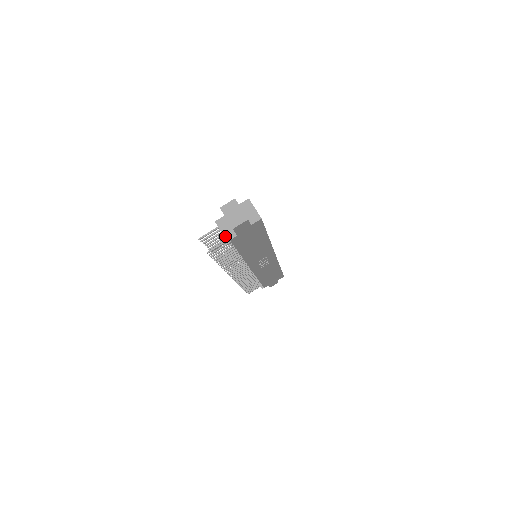
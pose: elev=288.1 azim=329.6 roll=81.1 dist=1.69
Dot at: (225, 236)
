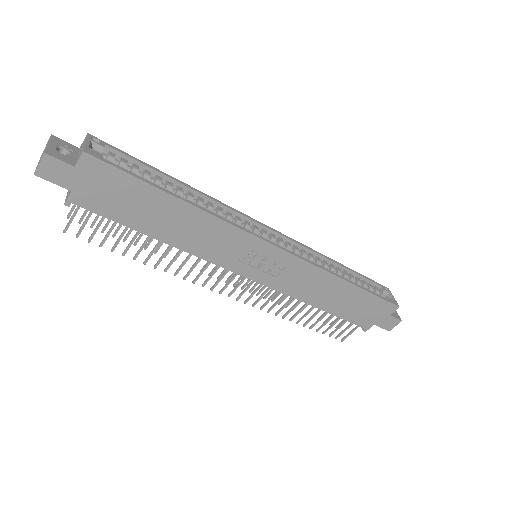
Dot at: (66, 198)
